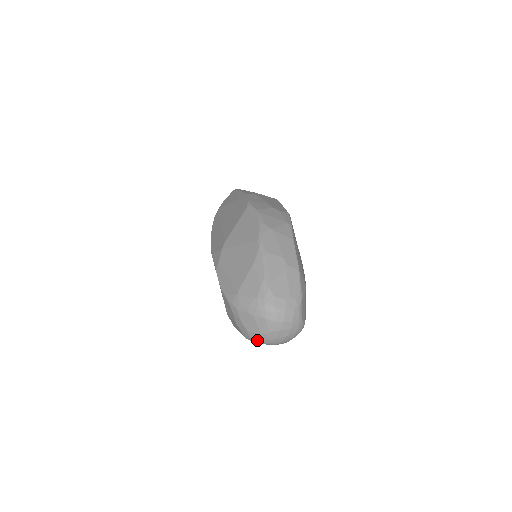
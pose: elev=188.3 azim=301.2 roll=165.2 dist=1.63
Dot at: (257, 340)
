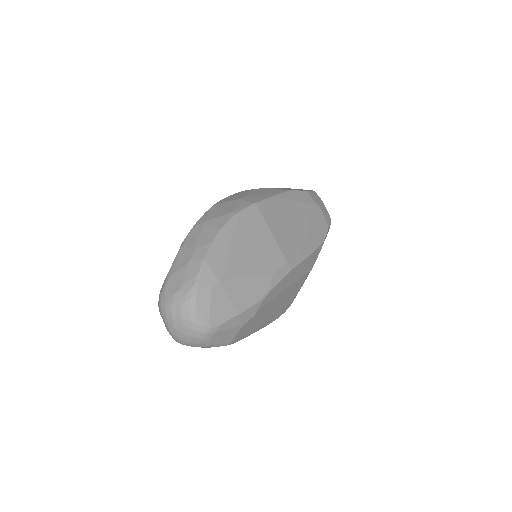
Dot at: occluded
